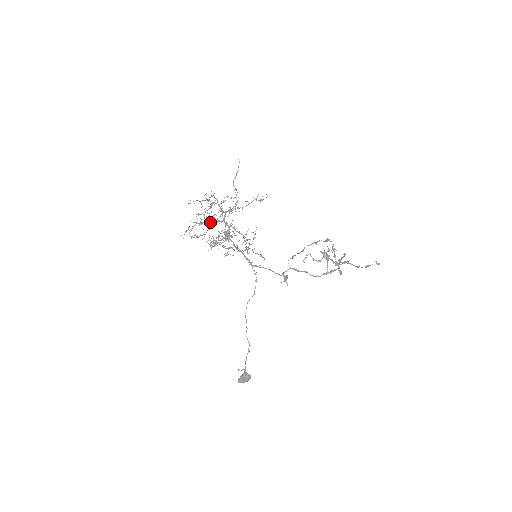
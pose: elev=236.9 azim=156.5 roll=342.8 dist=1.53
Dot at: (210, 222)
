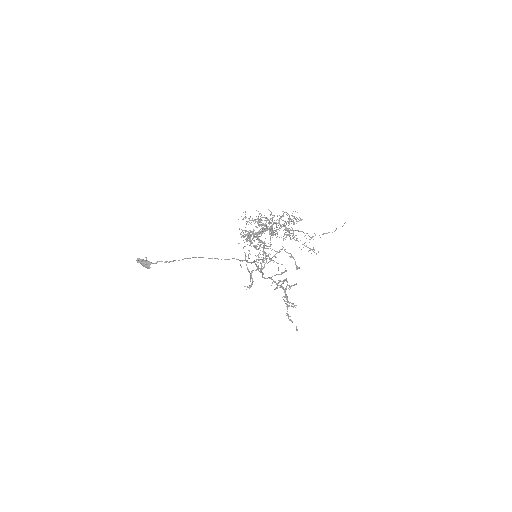
Dot at: occluded
